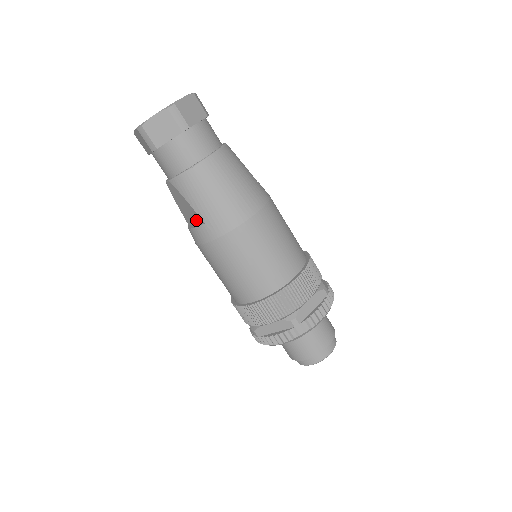
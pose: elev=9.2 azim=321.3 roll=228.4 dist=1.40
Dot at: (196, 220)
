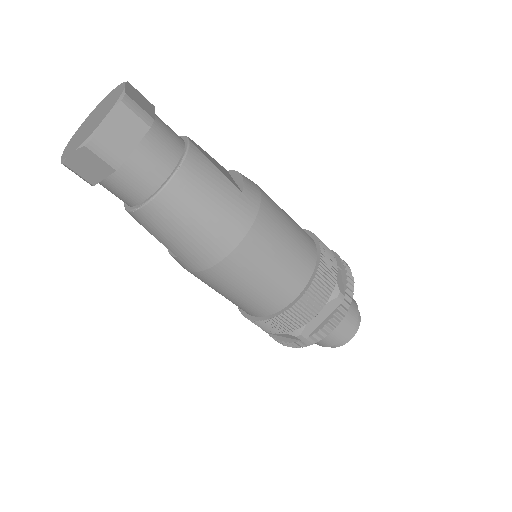
Dot at: occluded
